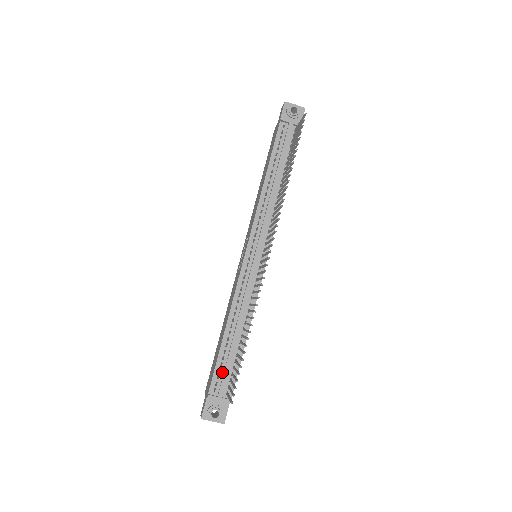
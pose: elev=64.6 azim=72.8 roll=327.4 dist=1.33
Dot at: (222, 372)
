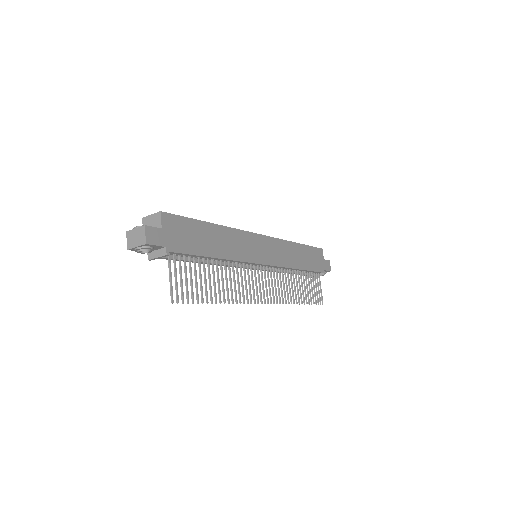
Dot at: occluded
